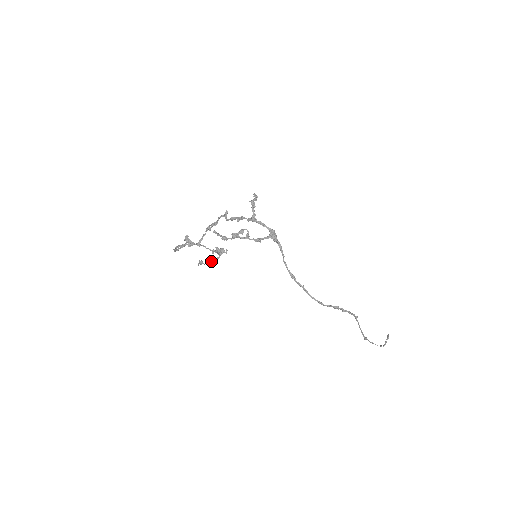
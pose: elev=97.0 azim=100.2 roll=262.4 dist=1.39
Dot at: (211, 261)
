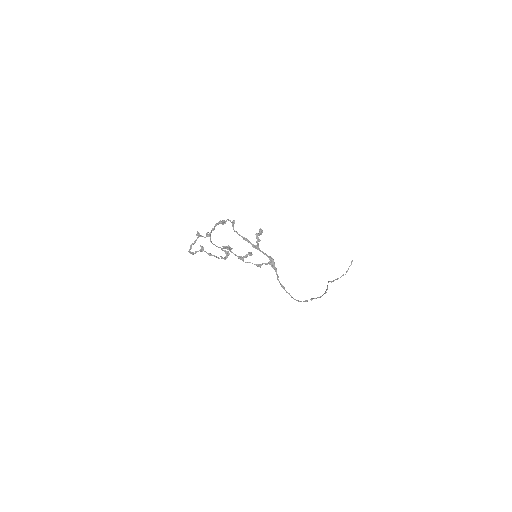
Dot at: (218, 247)
